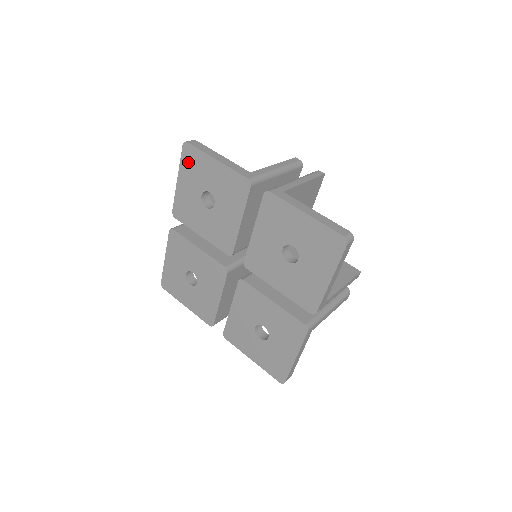
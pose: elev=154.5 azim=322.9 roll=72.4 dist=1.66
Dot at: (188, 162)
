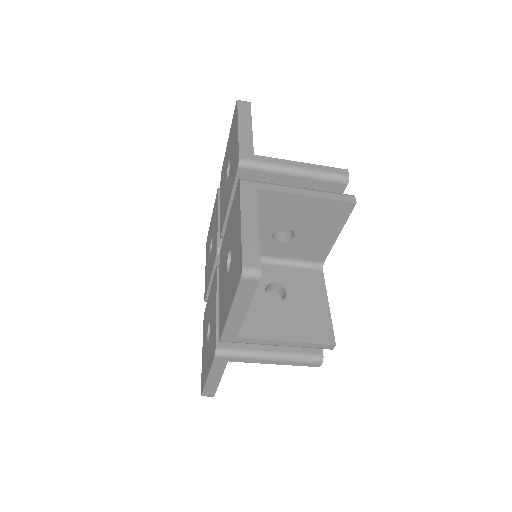
Dot at: (207, 247)
